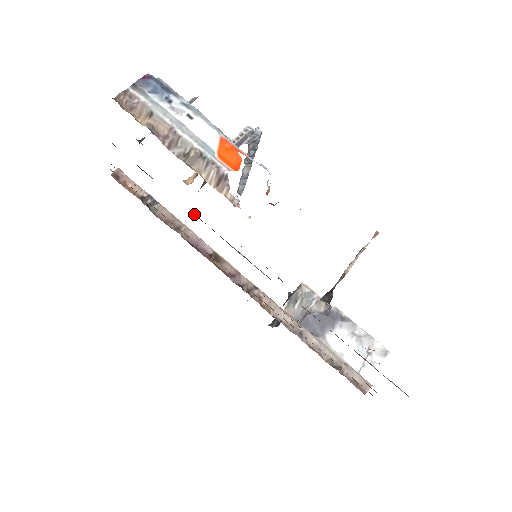
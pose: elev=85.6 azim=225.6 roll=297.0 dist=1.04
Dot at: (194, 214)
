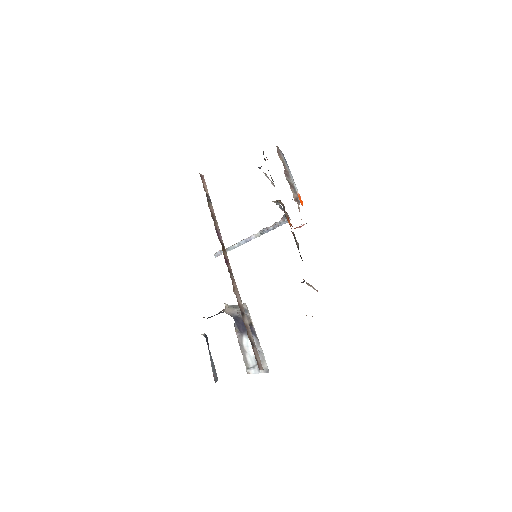
Dot at: occluded
